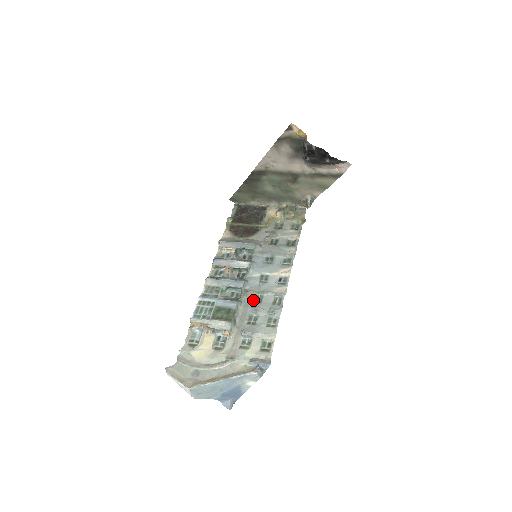
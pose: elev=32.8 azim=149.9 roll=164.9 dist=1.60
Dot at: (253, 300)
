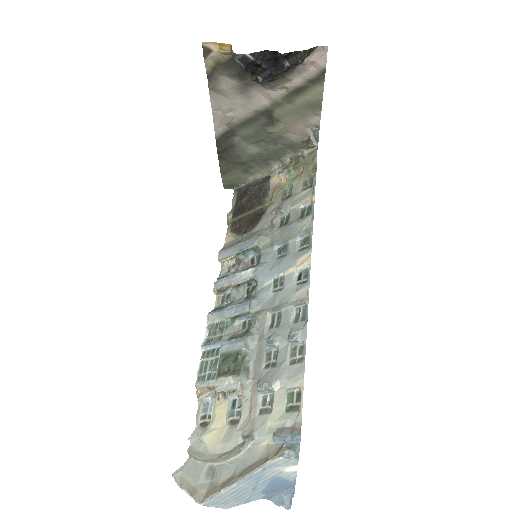
Dot at: (269, 325)
